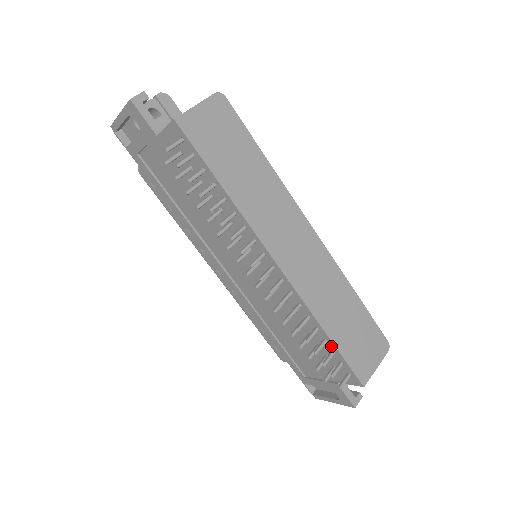
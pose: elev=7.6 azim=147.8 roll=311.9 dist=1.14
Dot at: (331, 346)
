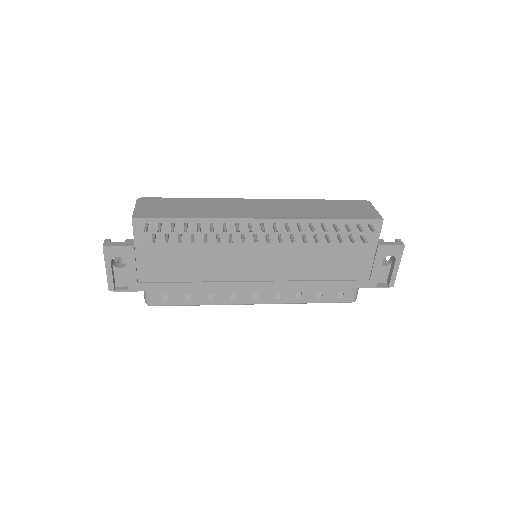
Dot at: (340, 223)
